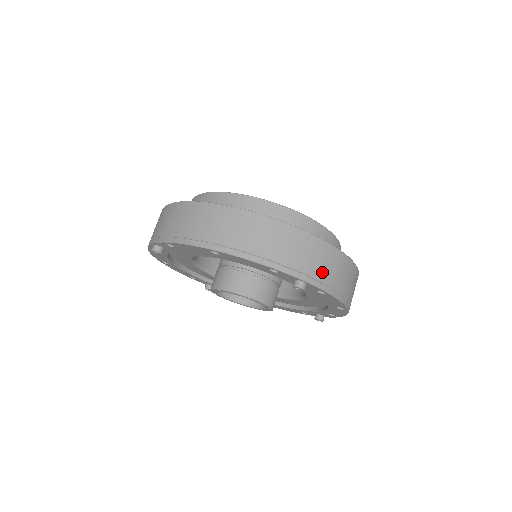
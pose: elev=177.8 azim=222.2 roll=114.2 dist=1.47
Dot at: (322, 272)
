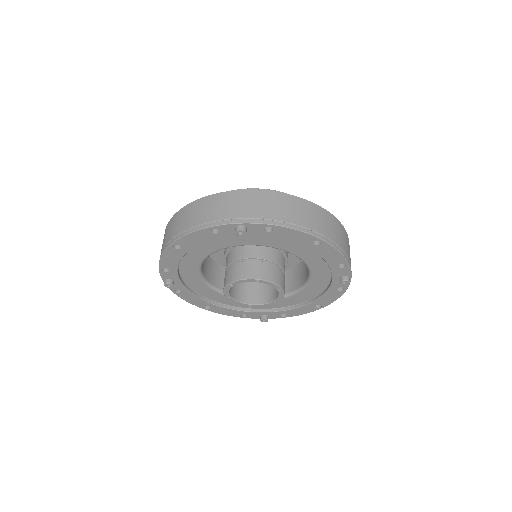
Dot at: occluded
